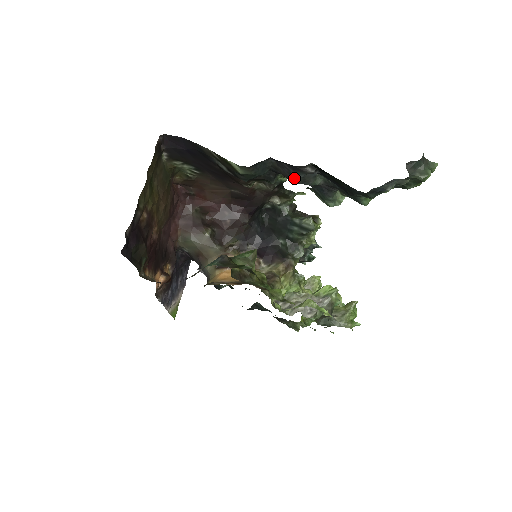
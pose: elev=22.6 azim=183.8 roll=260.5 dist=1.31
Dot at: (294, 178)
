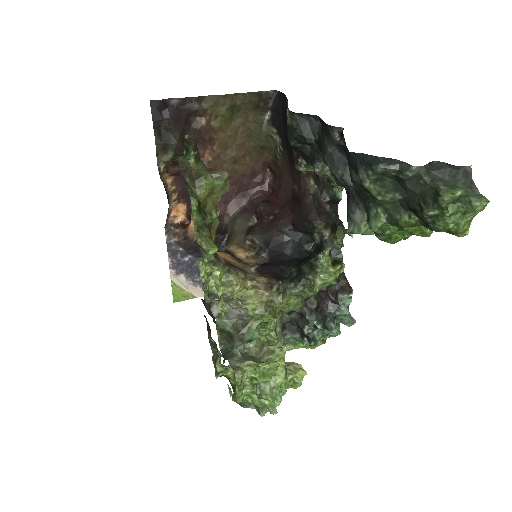
Dot at: (325, 151)
